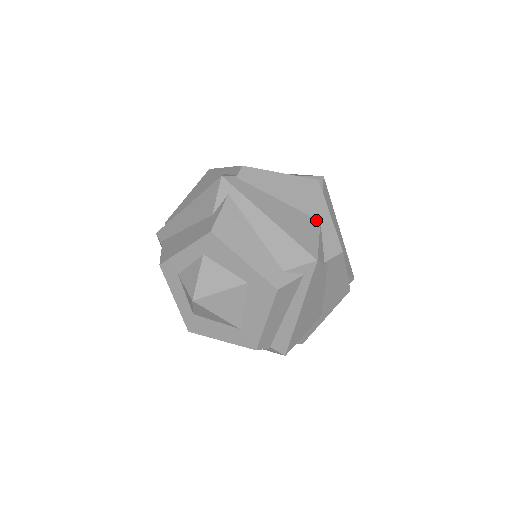
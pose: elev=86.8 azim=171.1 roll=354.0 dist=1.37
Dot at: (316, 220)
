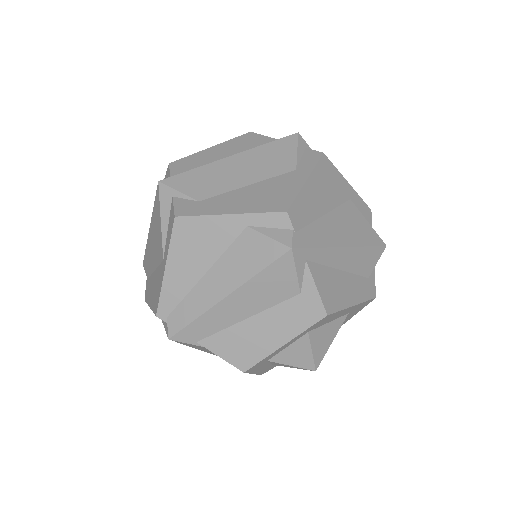
Dot at: (349, 202)
